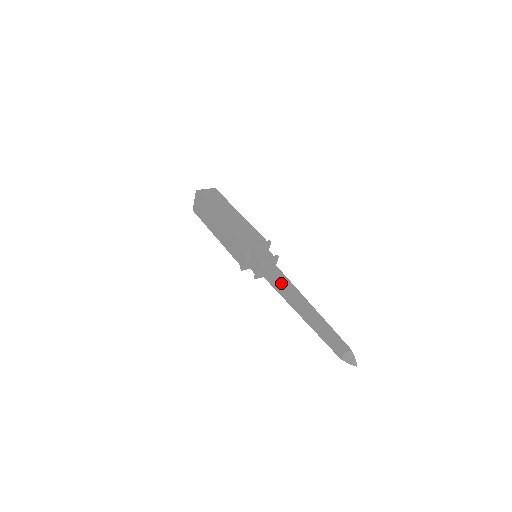
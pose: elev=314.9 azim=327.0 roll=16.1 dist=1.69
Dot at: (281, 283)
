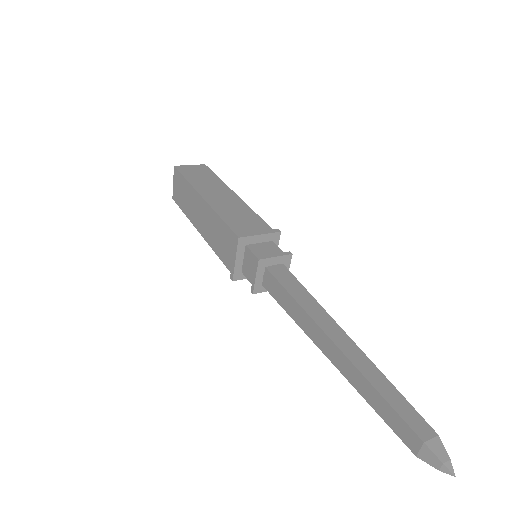
Dot at: (293, 298)
